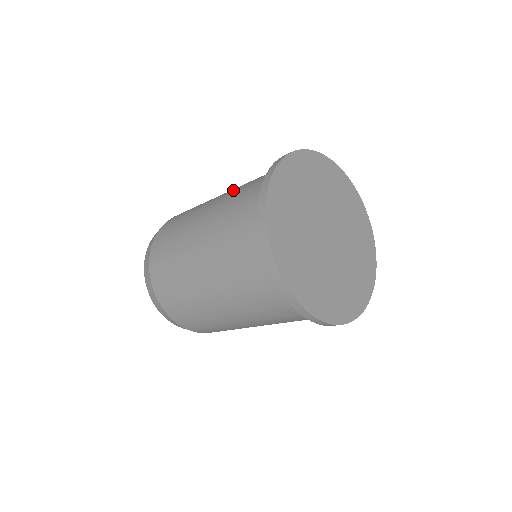
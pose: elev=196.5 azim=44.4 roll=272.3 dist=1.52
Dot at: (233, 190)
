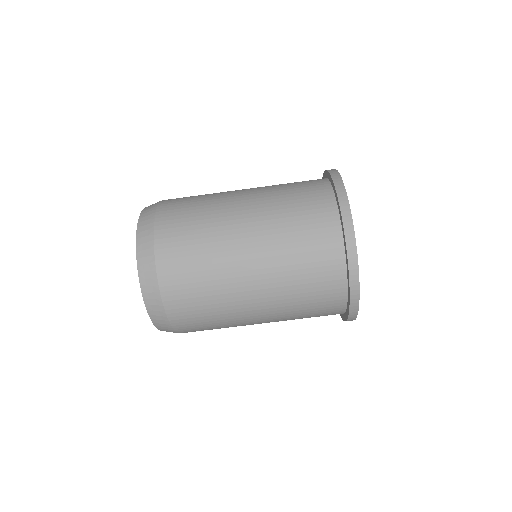
Dot at: occluded
